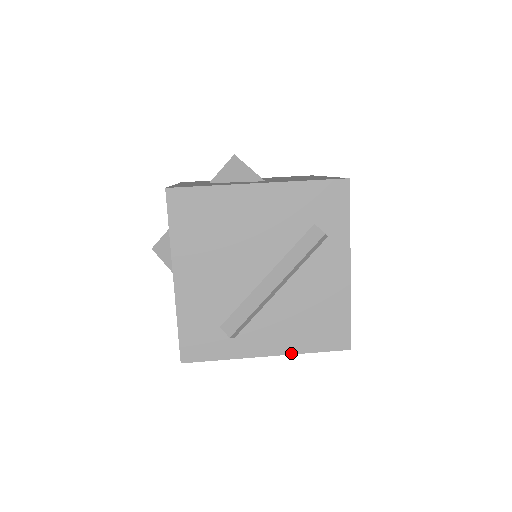
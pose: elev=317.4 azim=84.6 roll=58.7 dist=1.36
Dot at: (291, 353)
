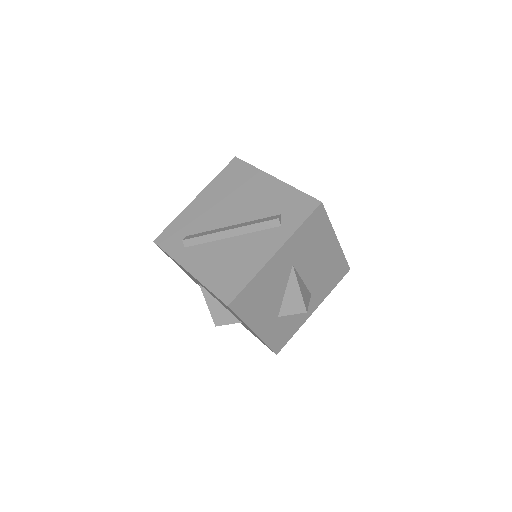
Dot at: (198, 279)
